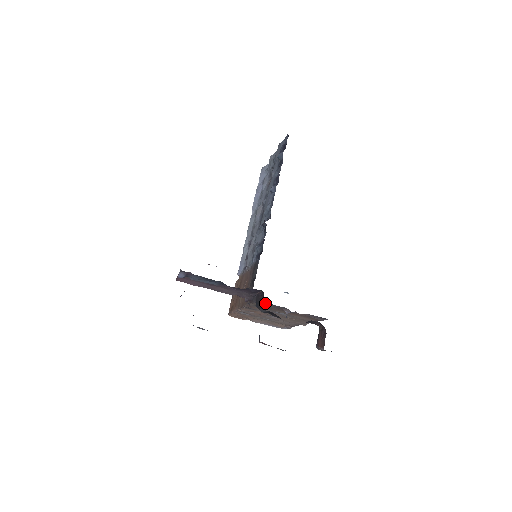
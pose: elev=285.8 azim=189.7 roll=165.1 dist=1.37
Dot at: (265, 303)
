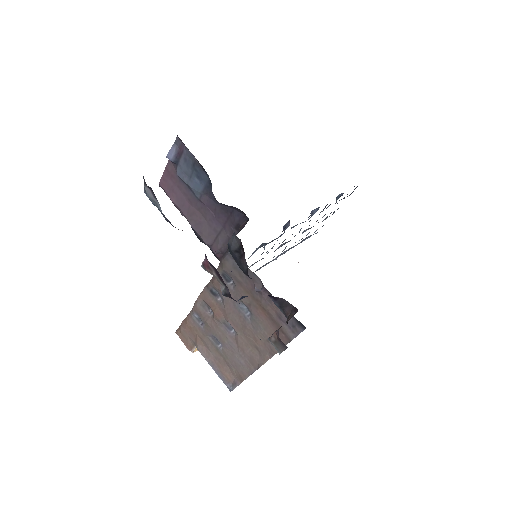
Dot at: occluded
